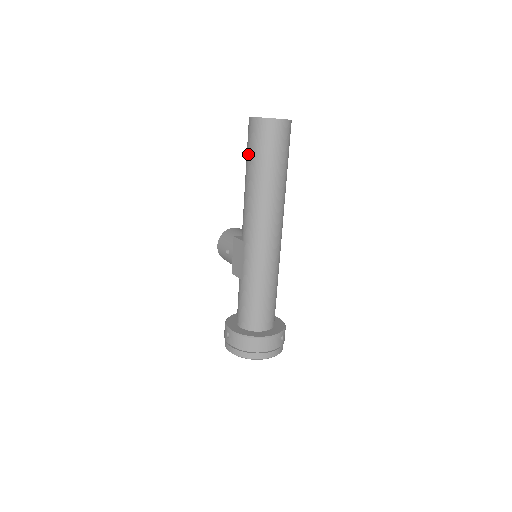
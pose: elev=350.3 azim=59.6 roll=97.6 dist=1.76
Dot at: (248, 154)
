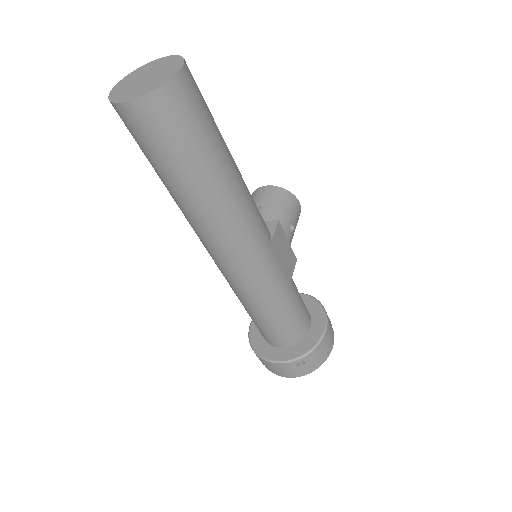
Dot at: occluded
